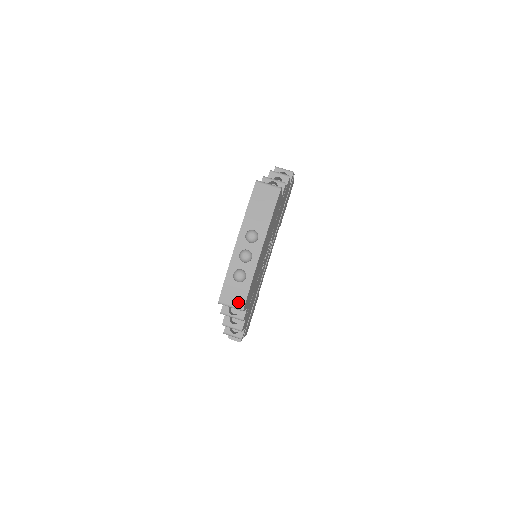
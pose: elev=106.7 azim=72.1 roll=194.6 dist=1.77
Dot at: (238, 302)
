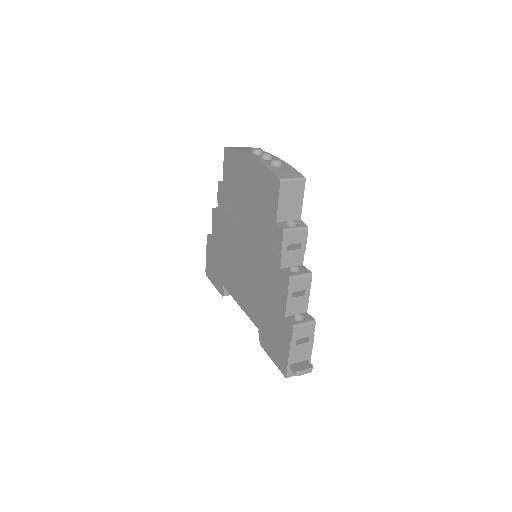
Dot at: (295, 175)
